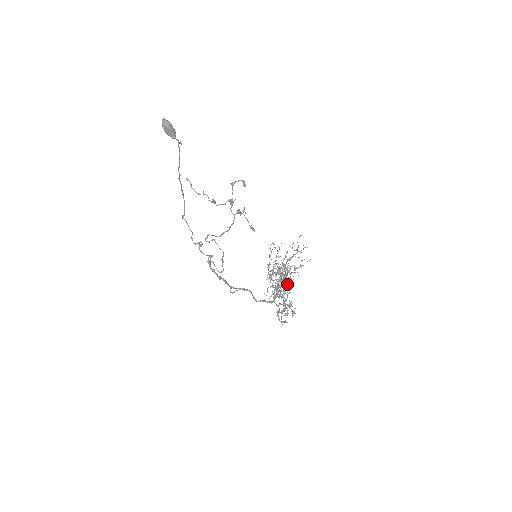
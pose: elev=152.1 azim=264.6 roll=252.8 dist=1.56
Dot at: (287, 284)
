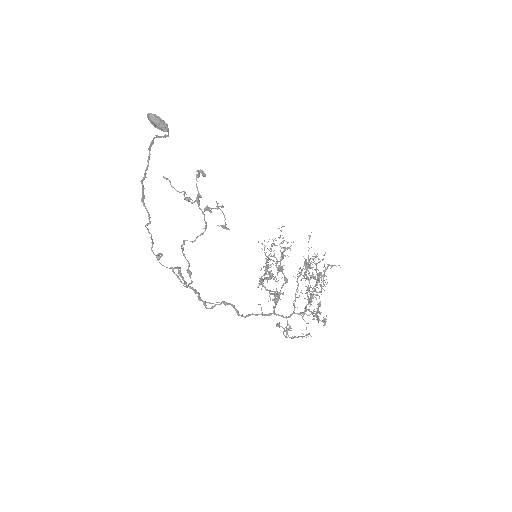
Dot at: (316, 284)
